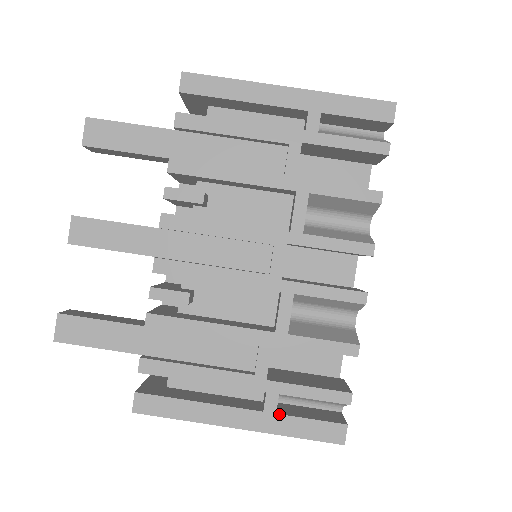
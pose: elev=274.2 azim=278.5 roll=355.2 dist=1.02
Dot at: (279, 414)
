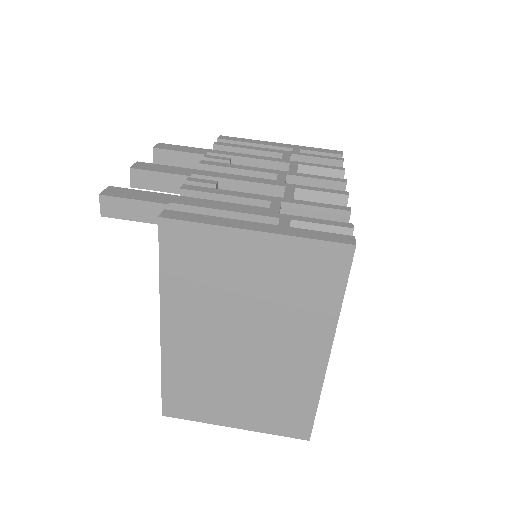
Dot at: (292, 227)
